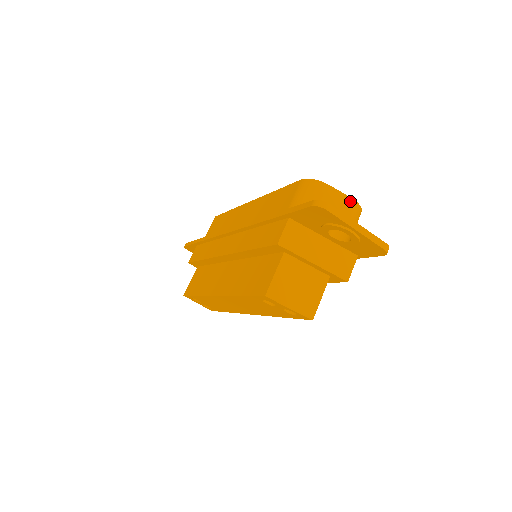
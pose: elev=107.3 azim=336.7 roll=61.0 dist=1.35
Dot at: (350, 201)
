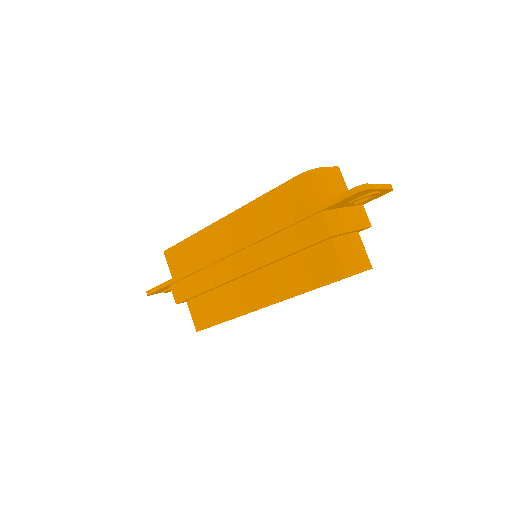
Dot at: (337, 169)
